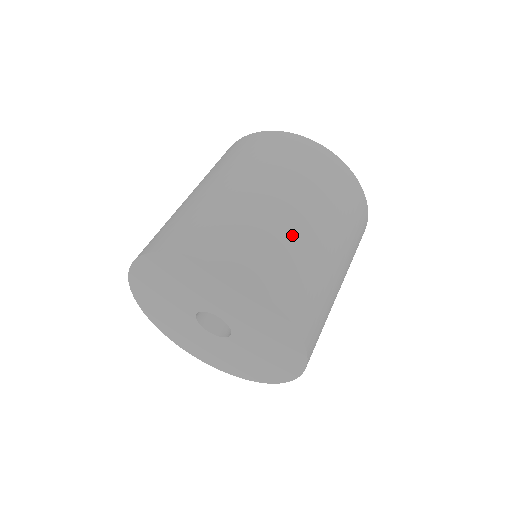
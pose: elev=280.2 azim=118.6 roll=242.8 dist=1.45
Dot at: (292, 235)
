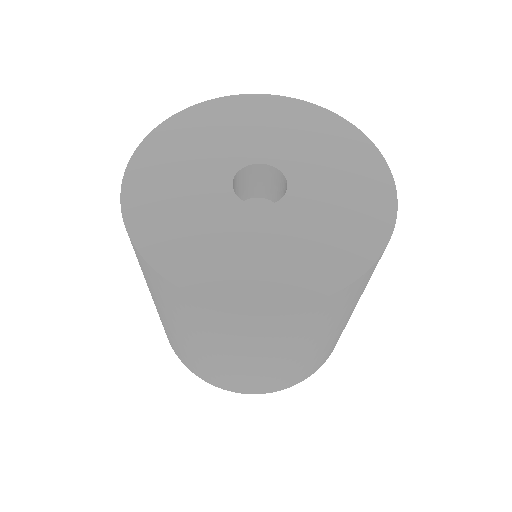
Dot at: occluded
